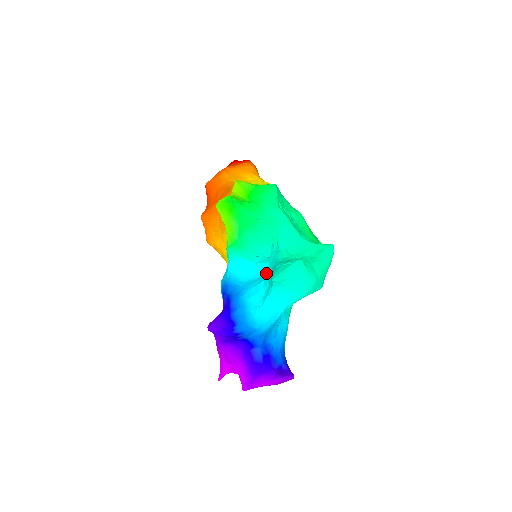
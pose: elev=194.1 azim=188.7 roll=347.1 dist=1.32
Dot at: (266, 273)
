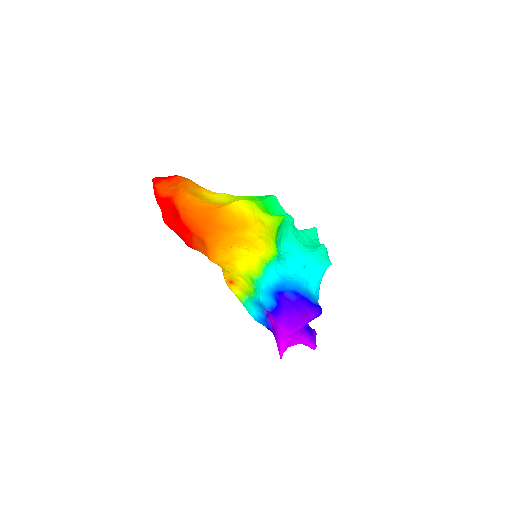
Dot at: (300, 263)
